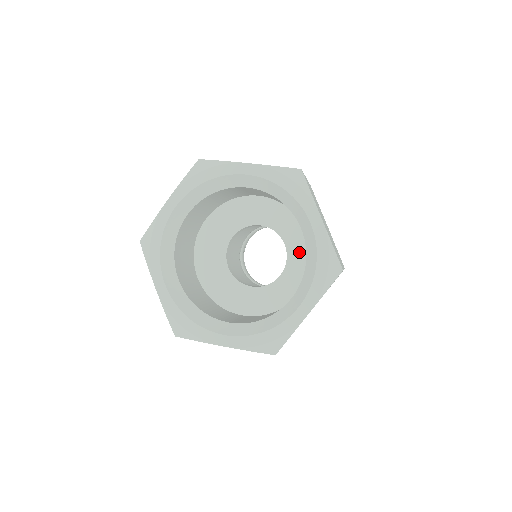
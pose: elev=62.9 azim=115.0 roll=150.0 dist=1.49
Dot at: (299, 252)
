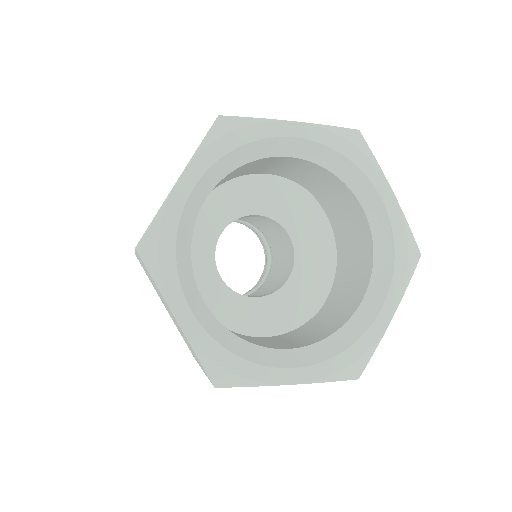
Dot at: (293, 298)
